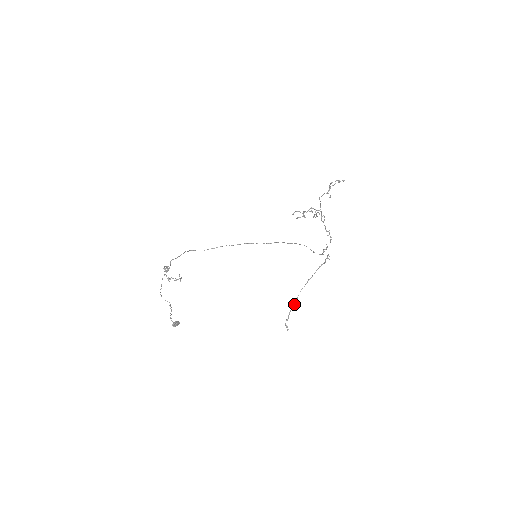
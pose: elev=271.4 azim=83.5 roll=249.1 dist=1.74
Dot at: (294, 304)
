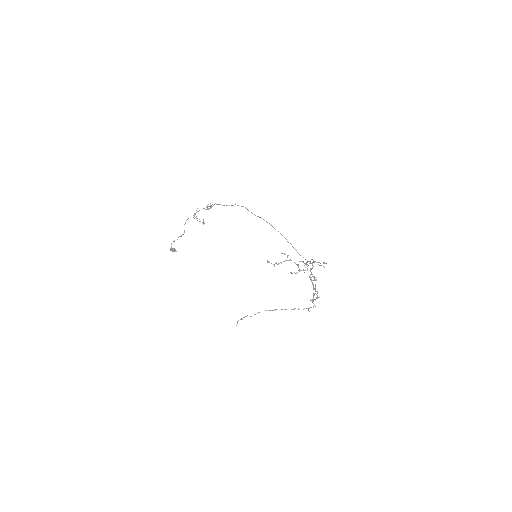
Dot at: occluded
